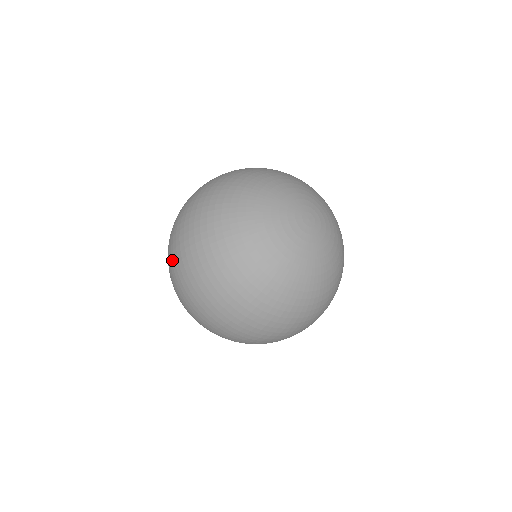
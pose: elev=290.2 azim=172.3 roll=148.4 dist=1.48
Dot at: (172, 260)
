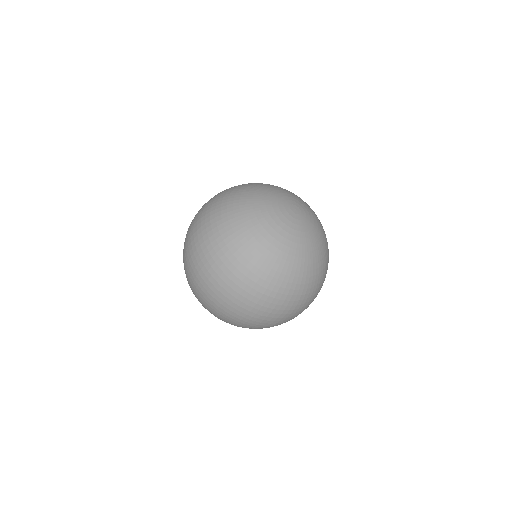
Dot at: occluded
